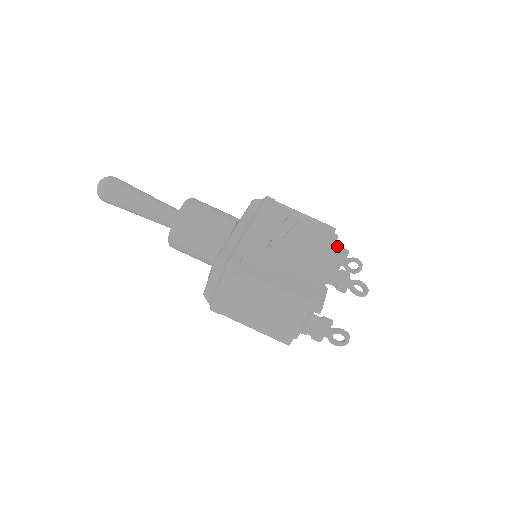
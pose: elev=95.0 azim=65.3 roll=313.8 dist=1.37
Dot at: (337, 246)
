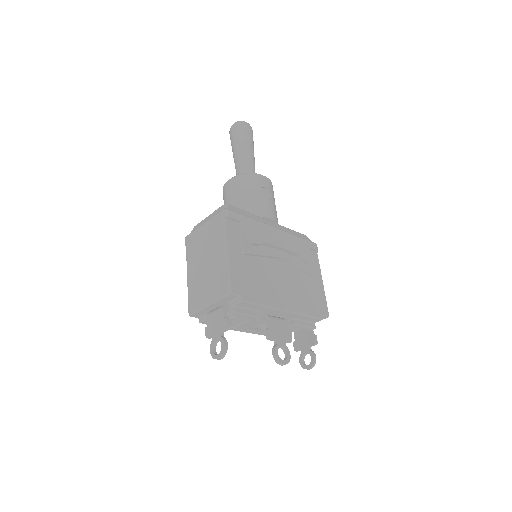
Dot at: (313, 326)
